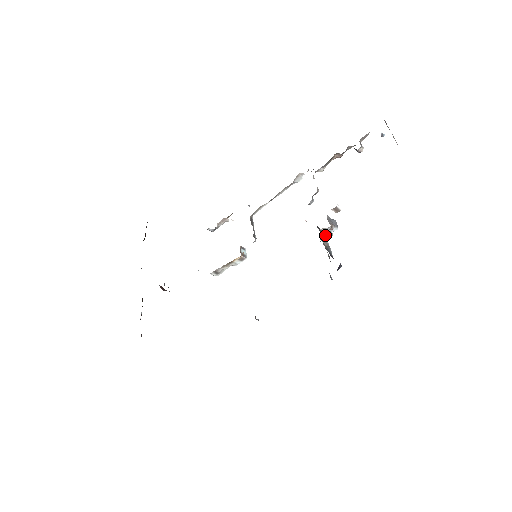
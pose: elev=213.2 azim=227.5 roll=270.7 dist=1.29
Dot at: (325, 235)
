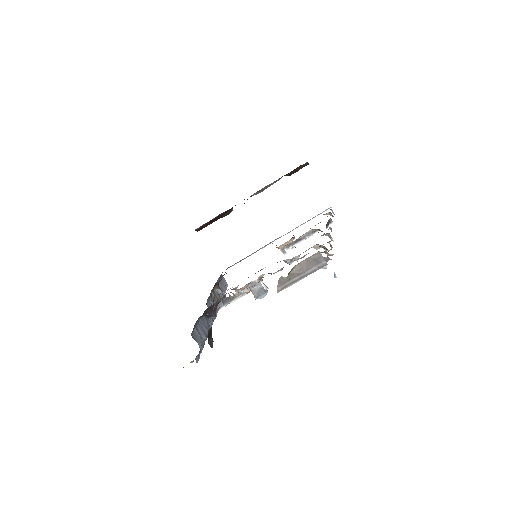
Dot at: occluded
